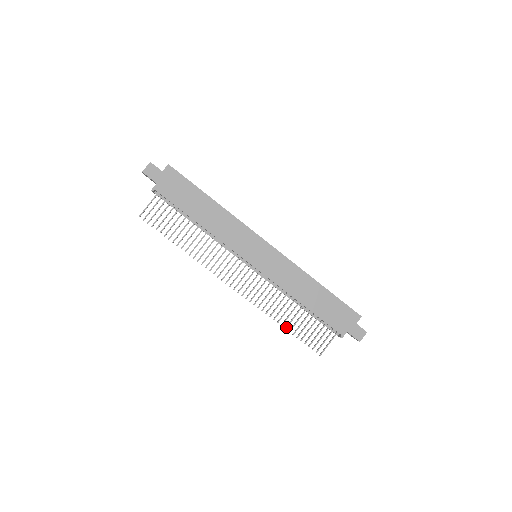
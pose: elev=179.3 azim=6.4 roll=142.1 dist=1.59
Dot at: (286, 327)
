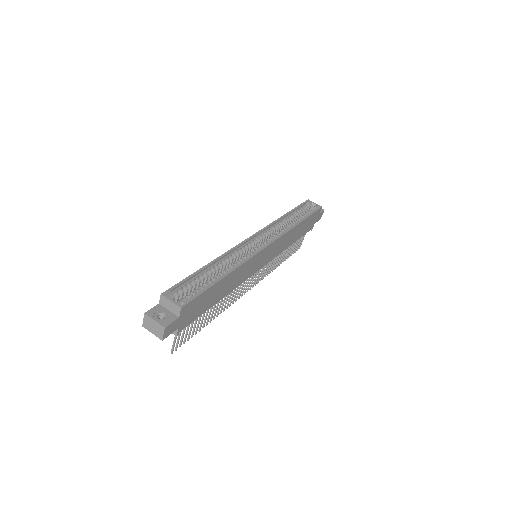
Dot at: occluded
